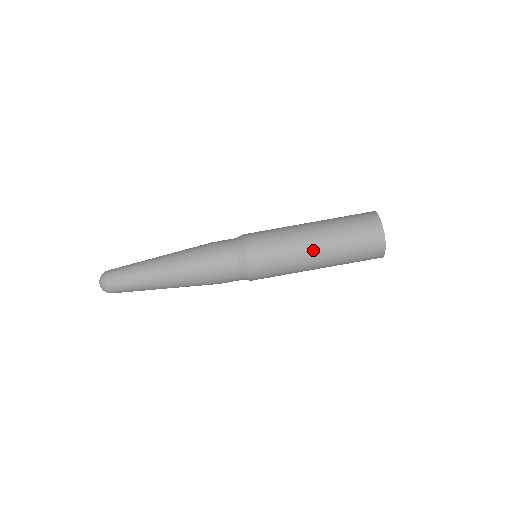
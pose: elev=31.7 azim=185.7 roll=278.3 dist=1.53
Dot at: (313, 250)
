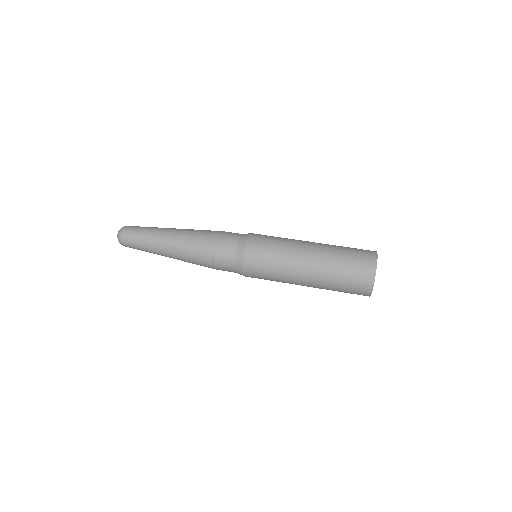
Dot at: (303, 281)
